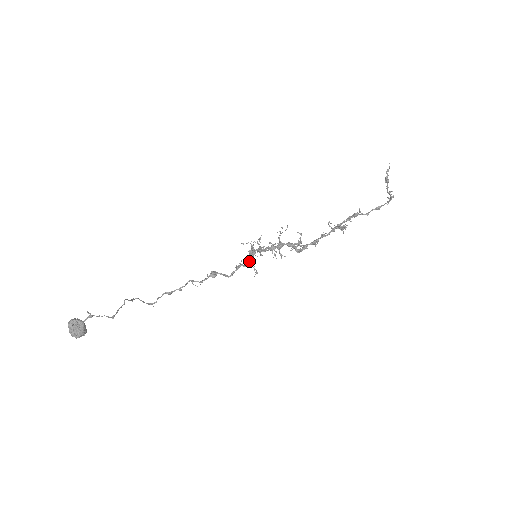
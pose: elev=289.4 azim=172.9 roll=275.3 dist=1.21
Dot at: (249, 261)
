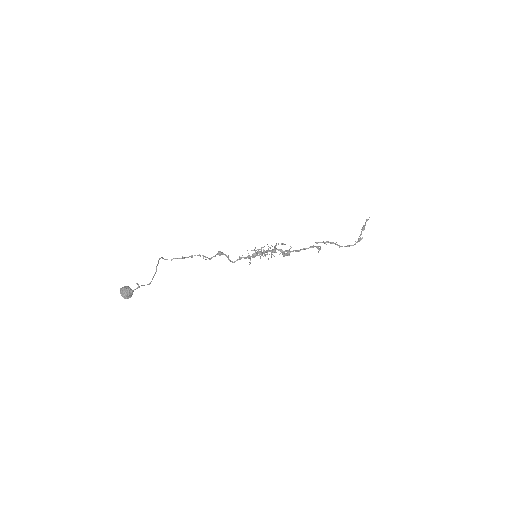
Dot at: (249, 256)
